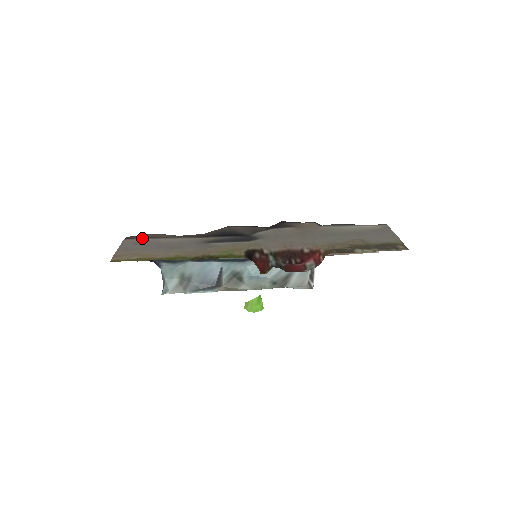
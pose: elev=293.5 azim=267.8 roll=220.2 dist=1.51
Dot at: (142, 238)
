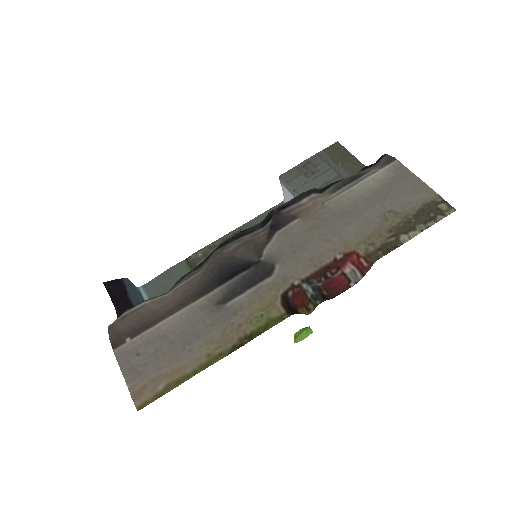
Dot at: (133, 335)
